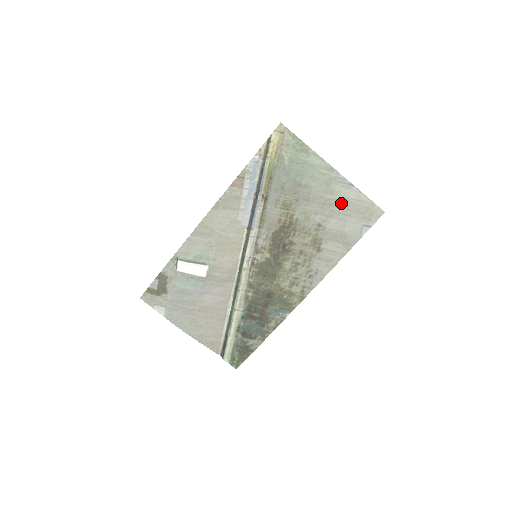
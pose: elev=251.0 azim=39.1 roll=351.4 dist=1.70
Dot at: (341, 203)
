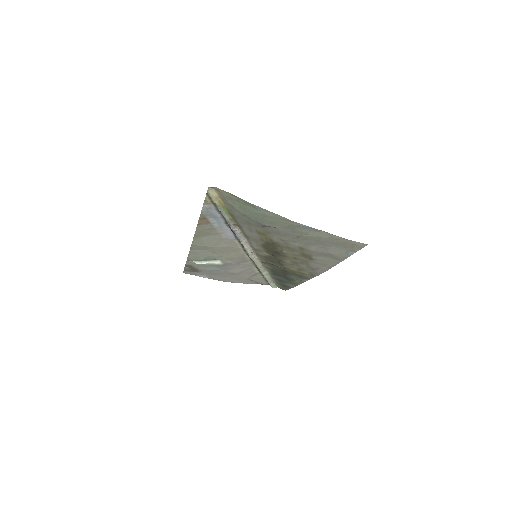
Dot at: (315, 239)
